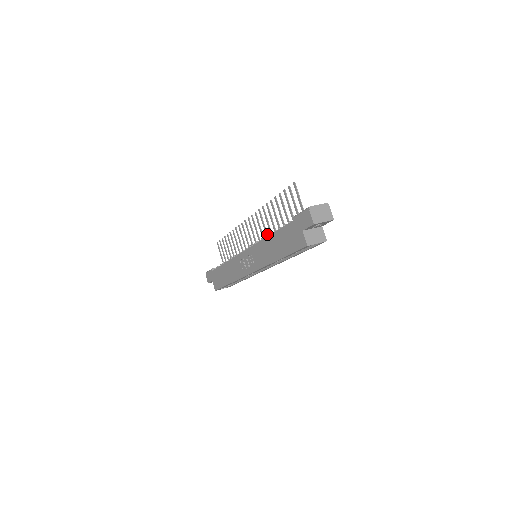
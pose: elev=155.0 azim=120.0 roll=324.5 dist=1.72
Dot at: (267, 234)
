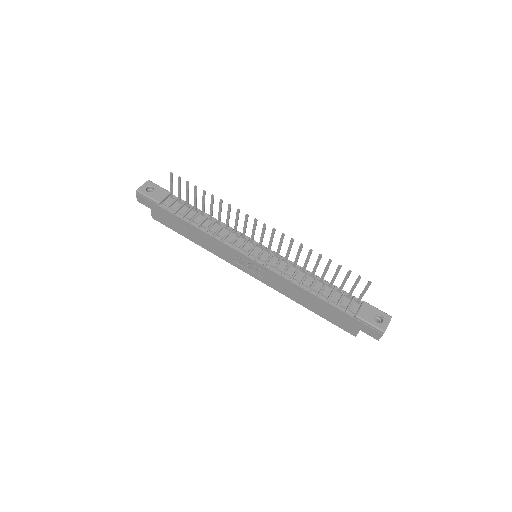
Dot at: occluded
